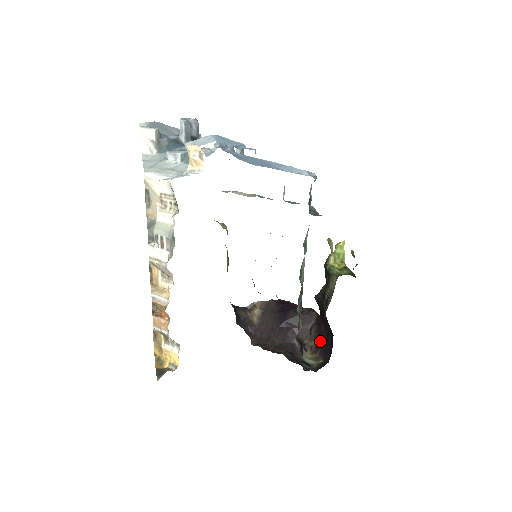
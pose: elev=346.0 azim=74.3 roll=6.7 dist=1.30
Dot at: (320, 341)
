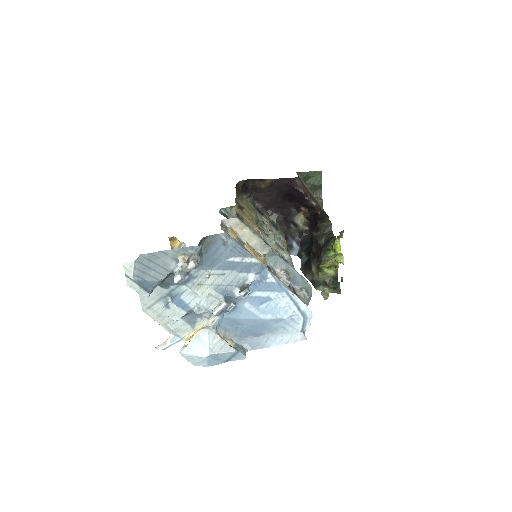
Dot at: (312, 220)
